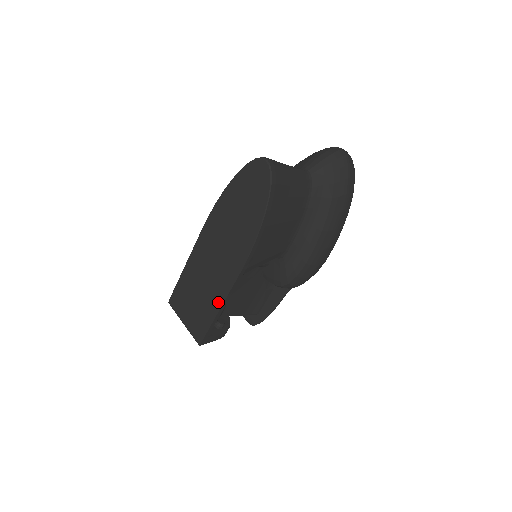
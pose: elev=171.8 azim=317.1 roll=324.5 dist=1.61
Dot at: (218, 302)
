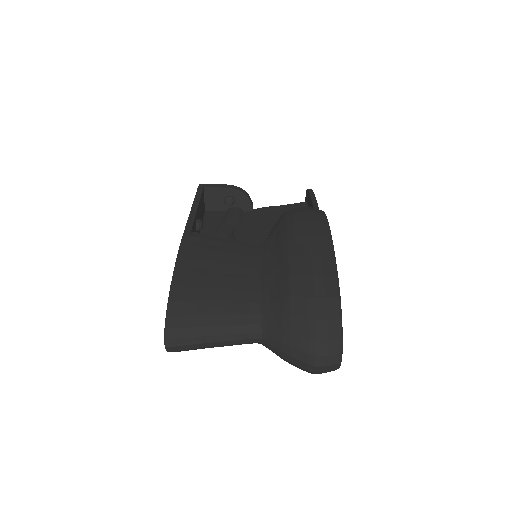
Dot at: occluded
